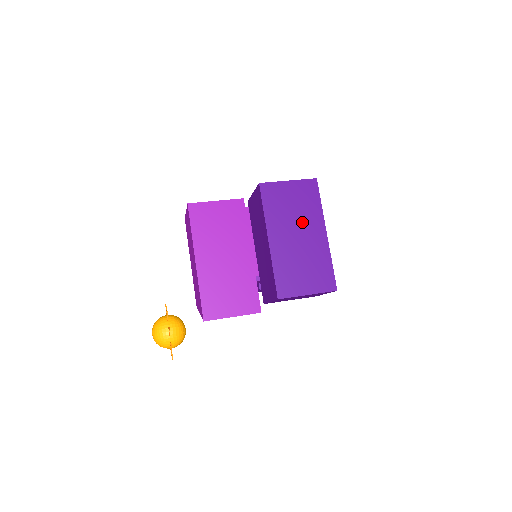
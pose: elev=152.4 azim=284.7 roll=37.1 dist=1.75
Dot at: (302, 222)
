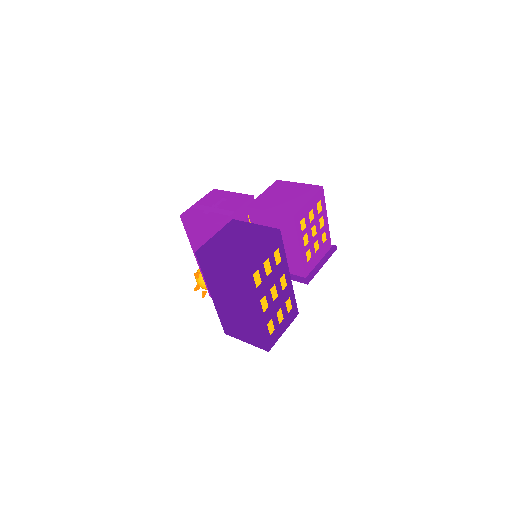
Dot at: (235, 295)
